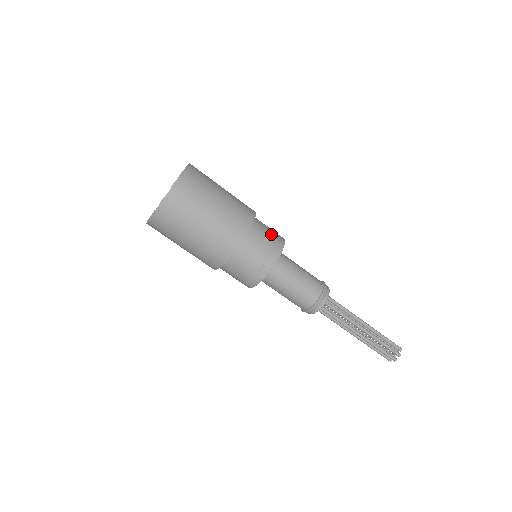
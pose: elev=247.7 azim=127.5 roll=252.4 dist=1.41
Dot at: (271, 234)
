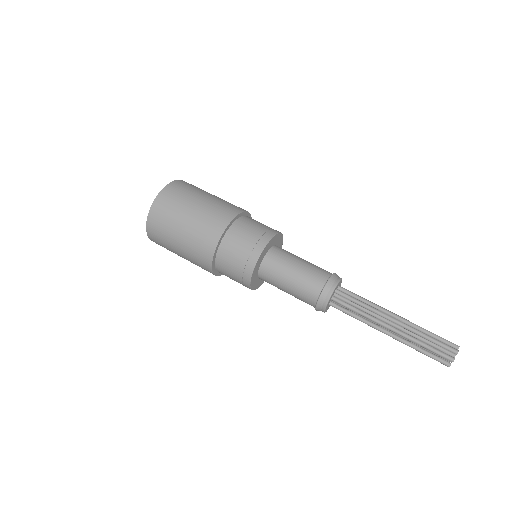
Dot at: occluded
